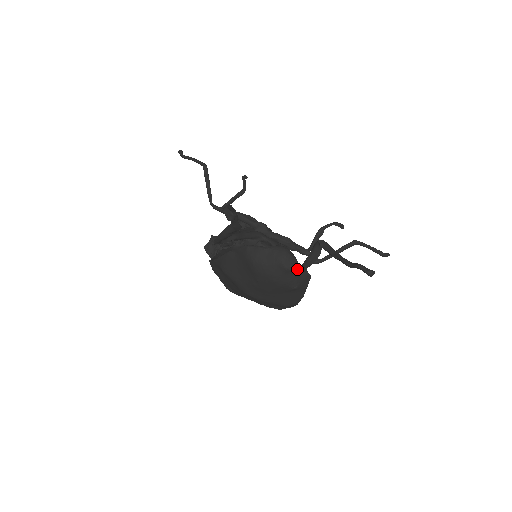
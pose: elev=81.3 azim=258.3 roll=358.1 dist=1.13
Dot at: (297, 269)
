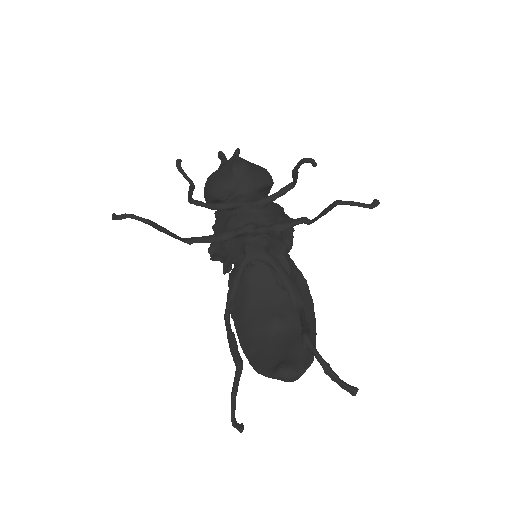
Dot at: occluded
